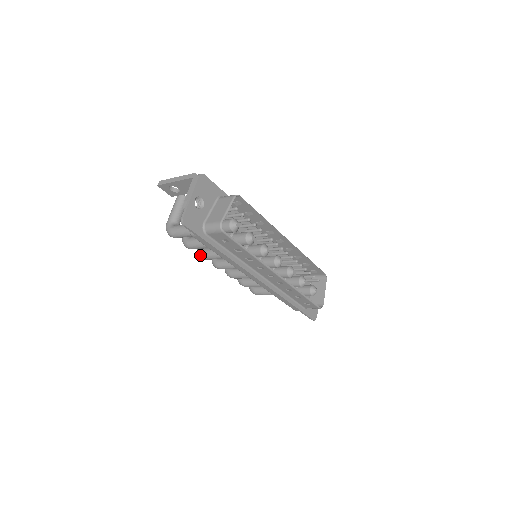
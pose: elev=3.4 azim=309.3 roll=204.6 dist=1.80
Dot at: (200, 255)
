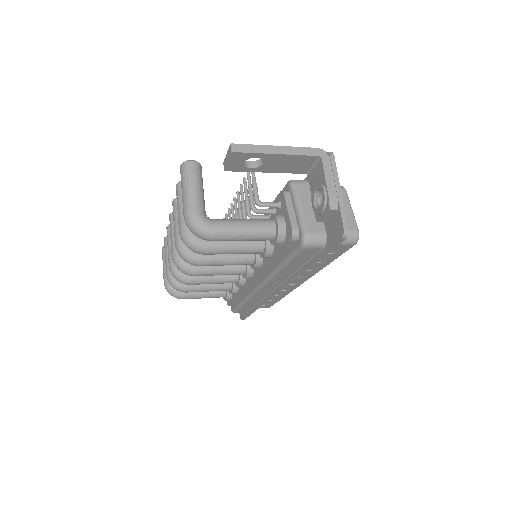
Dot at: (194, 260)
